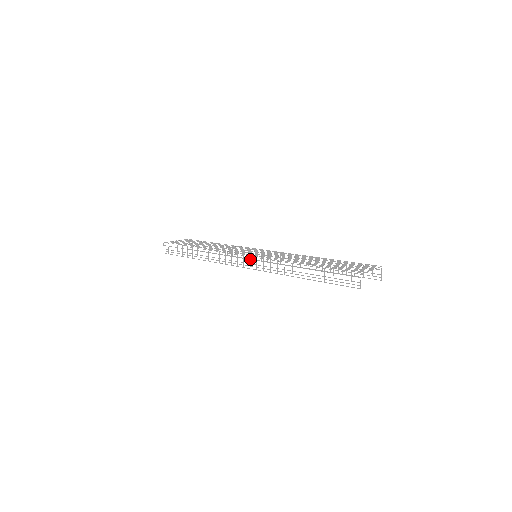
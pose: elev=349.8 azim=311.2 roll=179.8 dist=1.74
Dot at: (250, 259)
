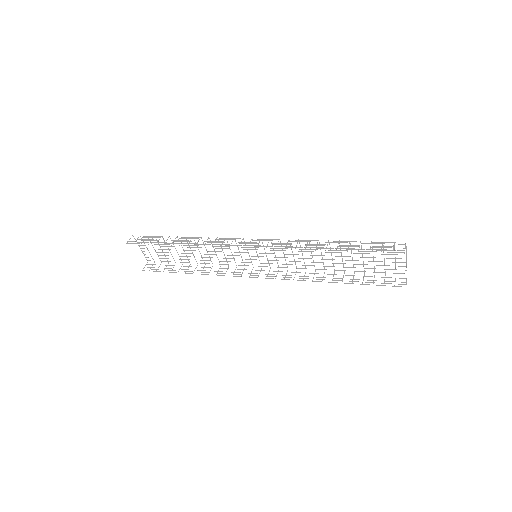
Dot at: (261, 240)
